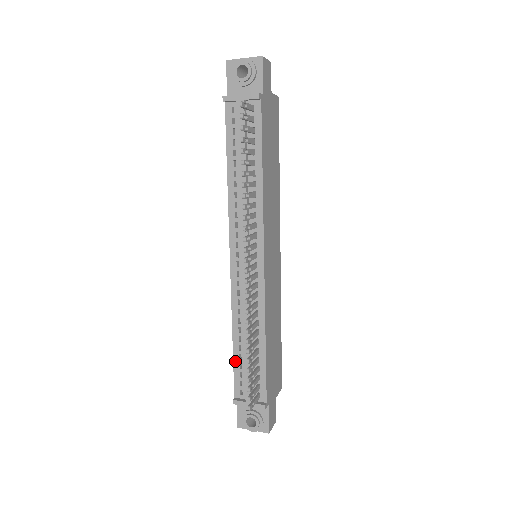
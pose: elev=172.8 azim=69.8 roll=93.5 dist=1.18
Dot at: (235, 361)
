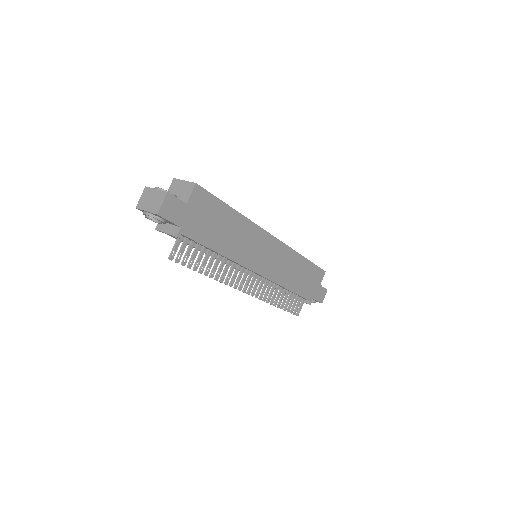
Dot at: occluded
